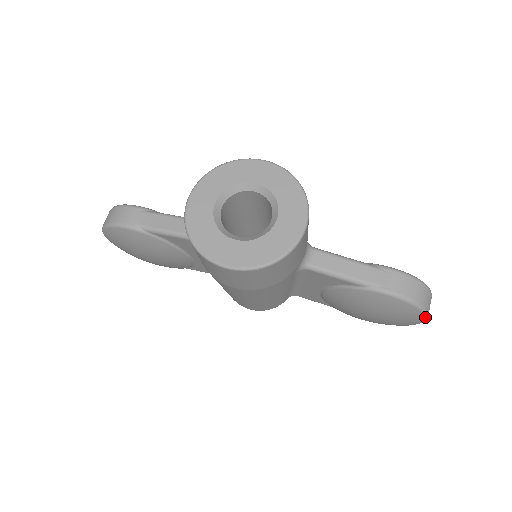
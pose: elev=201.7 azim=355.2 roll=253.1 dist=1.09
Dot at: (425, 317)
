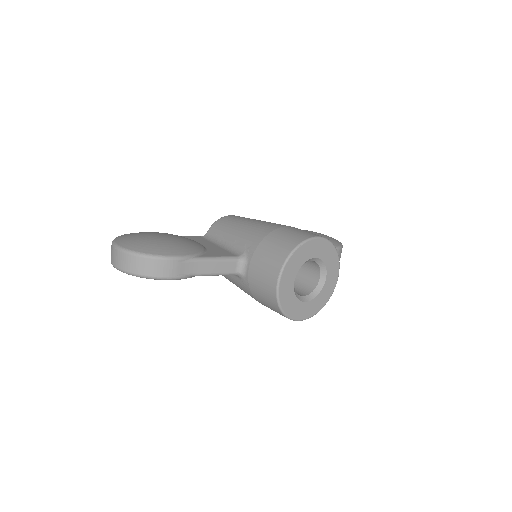
Dot at: occluded
